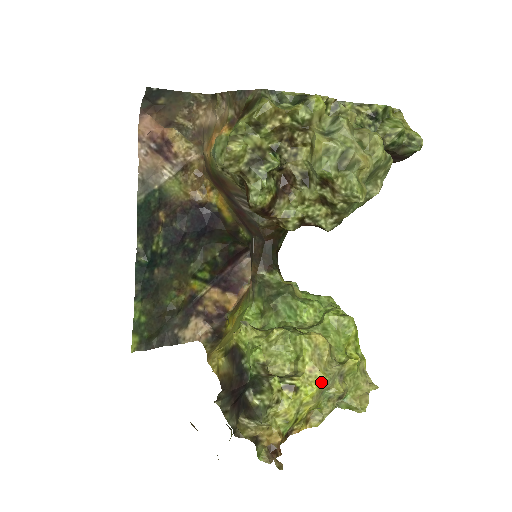
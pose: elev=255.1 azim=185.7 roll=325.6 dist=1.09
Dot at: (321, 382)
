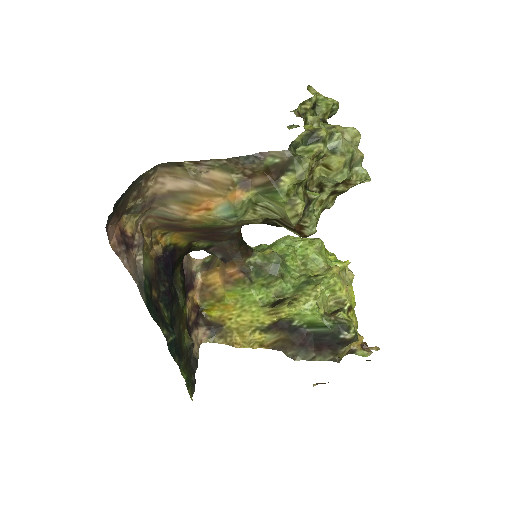
Dot at: occluded
